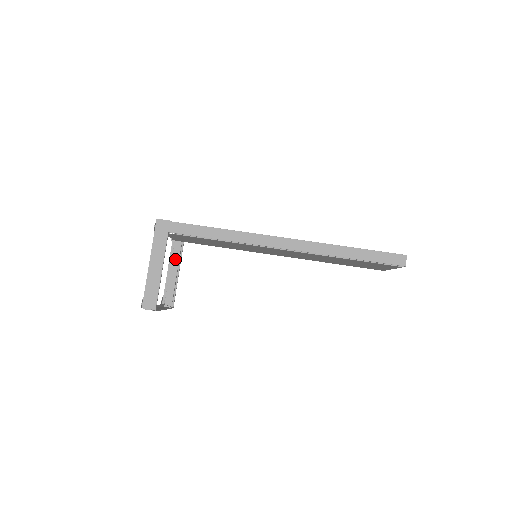
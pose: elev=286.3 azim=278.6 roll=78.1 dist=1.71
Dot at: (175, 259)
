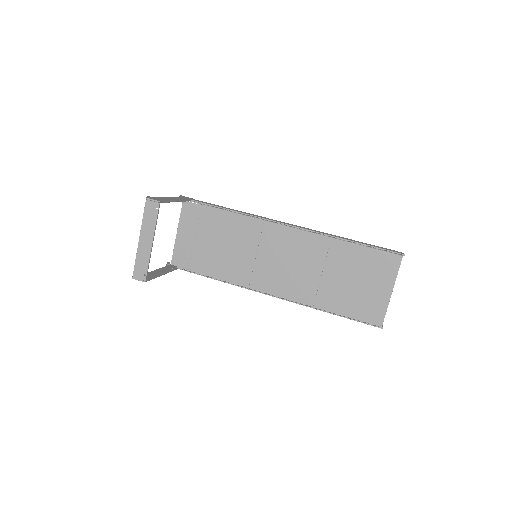
Dot at: (164, 269)
